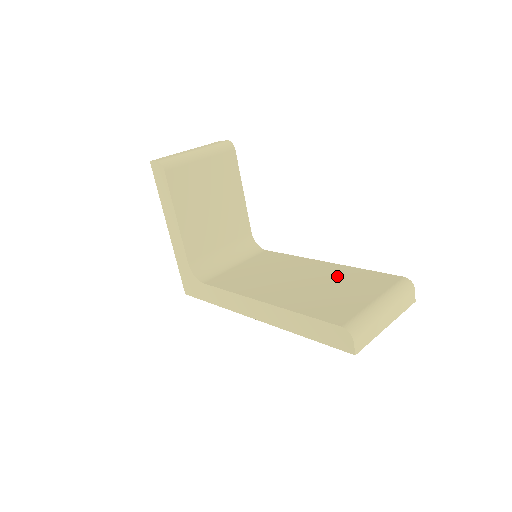
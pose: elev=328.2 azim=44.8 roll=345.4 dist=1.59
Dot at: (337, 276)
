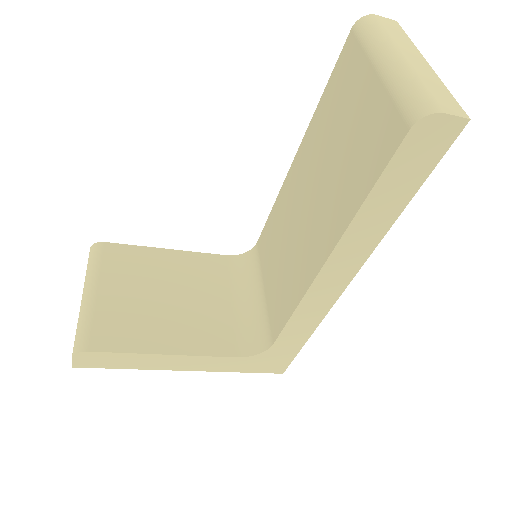
Dot at: (319, 139)
